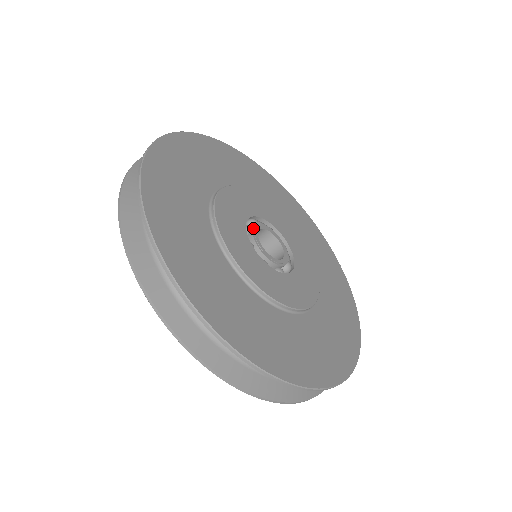
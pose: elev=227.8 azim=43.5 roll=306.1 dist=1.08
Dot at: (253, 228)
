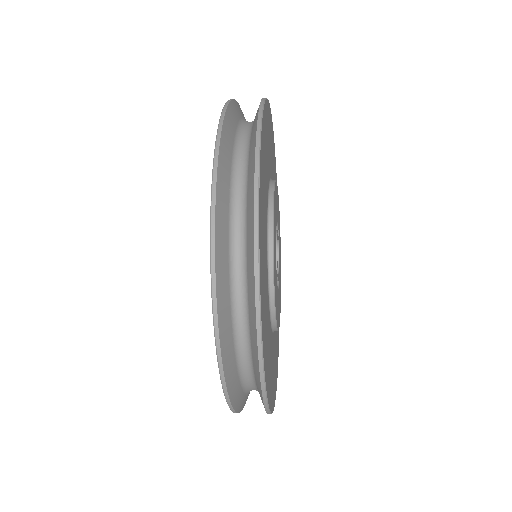
Dot at: (277, 262)
